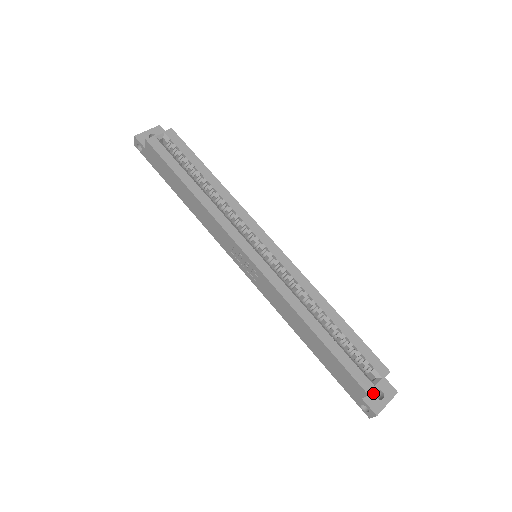
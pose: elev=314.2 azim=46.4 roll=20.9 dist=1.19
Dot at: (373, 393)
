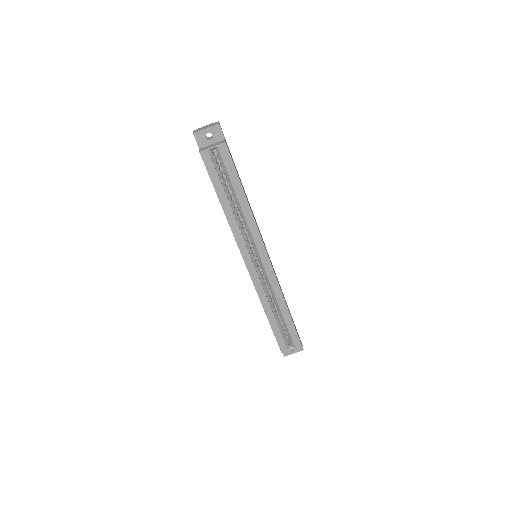
Dot at: occluded
